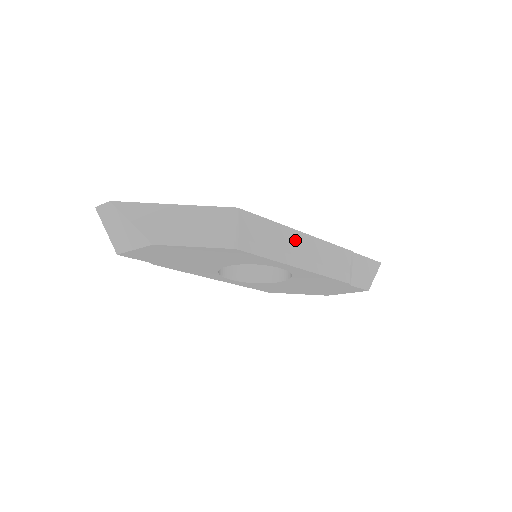
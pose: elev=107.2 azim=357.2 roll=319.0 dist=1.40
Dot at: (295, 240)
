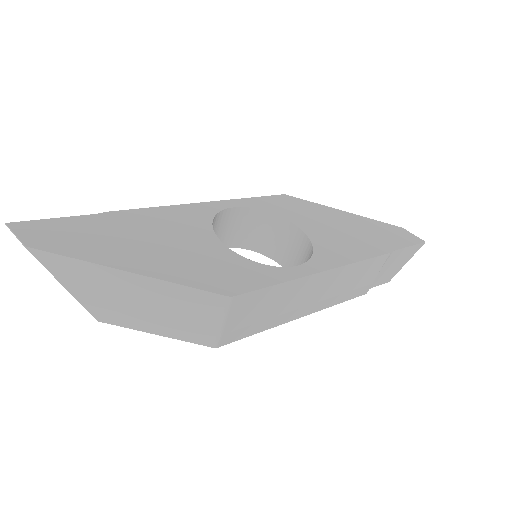
Dot at: (310, 287)
